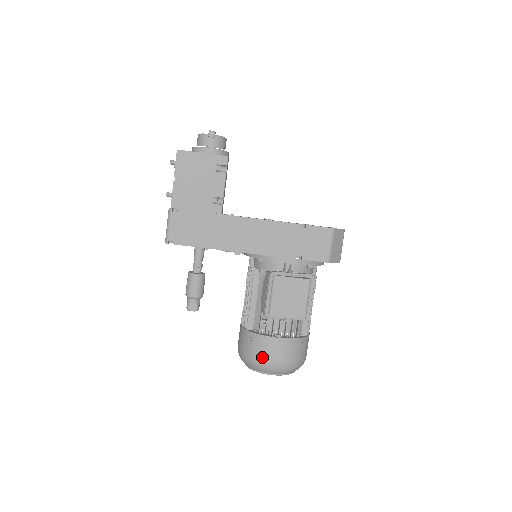
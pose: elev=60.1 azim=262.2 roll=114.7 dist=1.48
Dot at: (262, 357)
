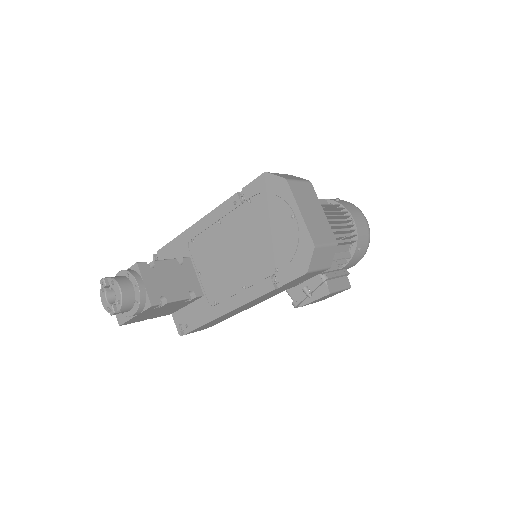
Dot at: occluded
